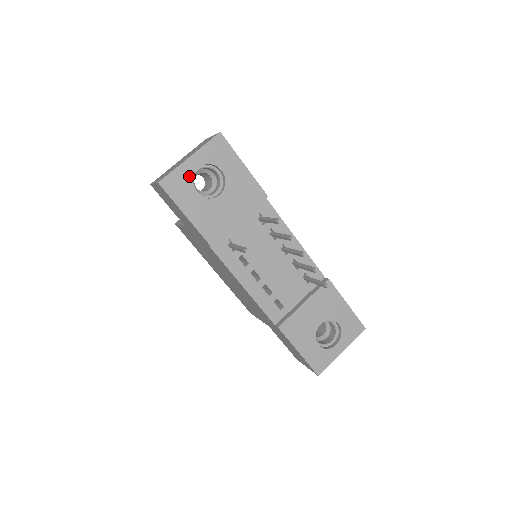
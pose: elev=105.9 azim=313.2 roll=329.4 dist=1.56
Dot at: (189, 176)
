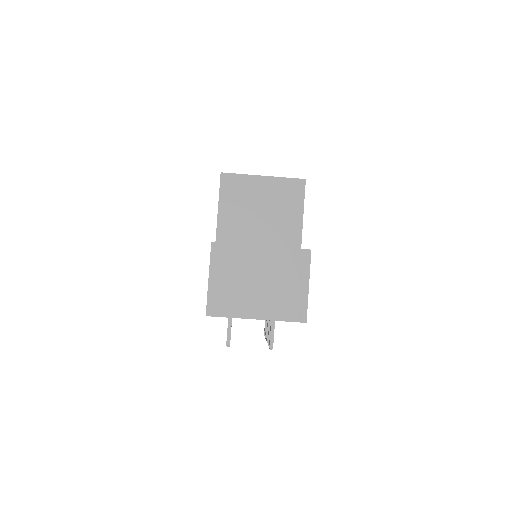
Dot at: occluded
